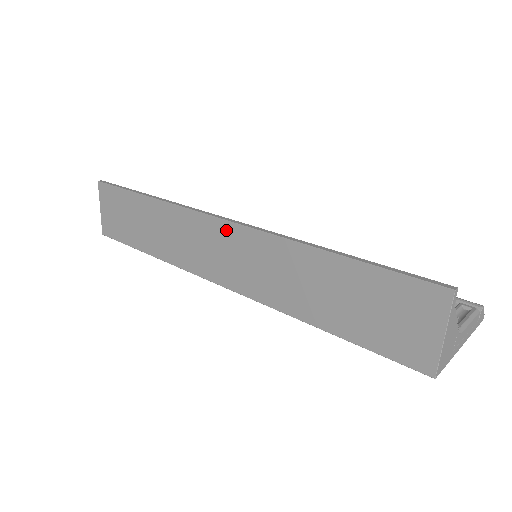
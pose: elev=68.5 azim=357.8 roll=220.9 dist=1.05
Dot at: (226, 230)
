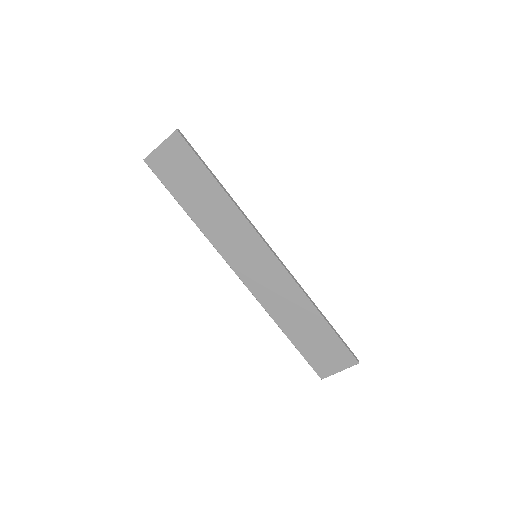
Dot at: (272, 261)
